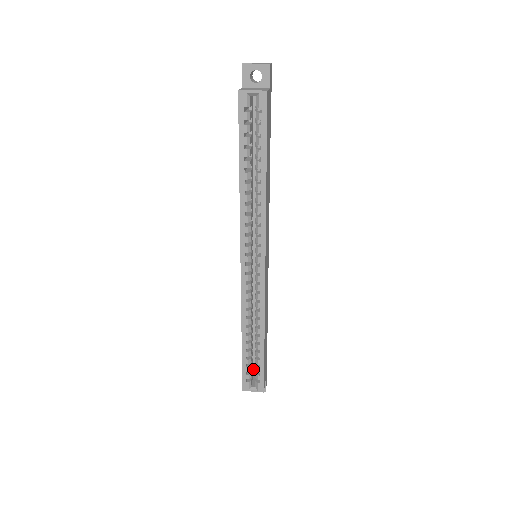
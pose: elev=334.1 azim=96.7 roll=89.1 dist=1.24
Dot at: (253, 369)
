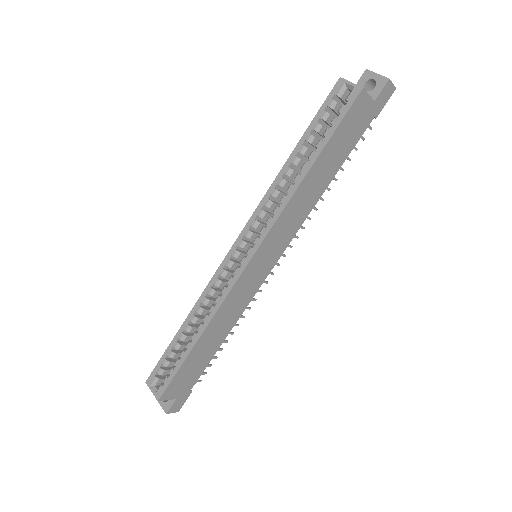
Dot at: occluded
